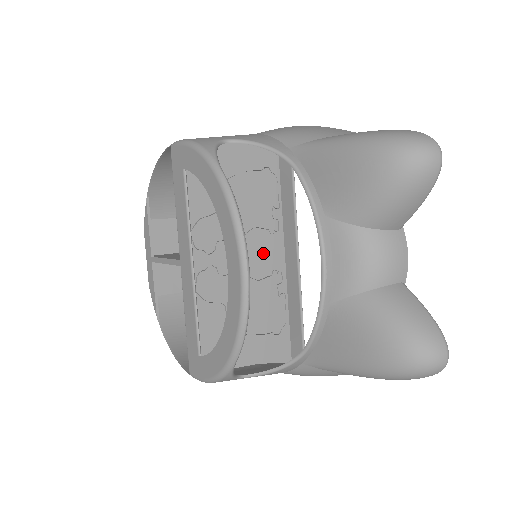
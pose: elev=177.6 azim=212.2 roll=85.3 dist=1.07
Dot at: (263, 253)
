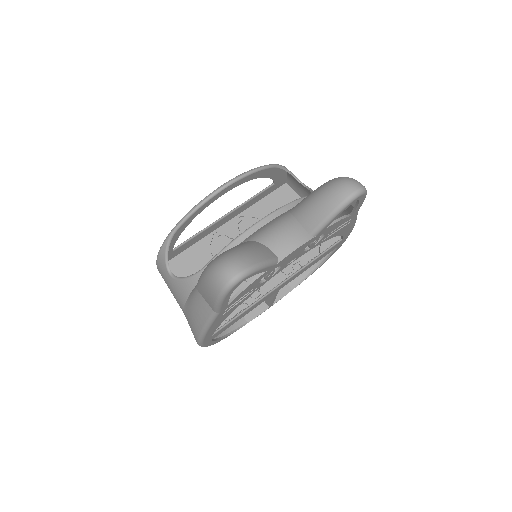
Dot at: occluded
